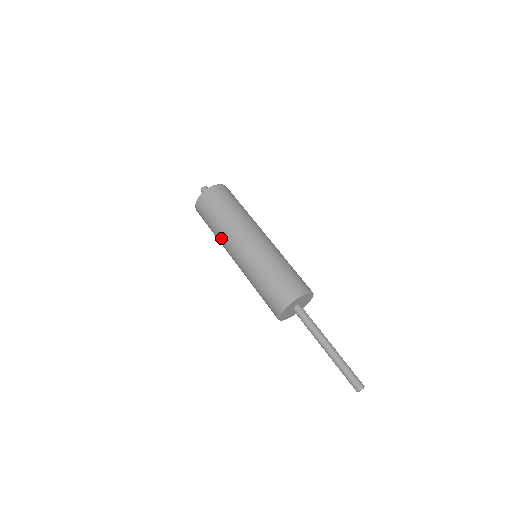
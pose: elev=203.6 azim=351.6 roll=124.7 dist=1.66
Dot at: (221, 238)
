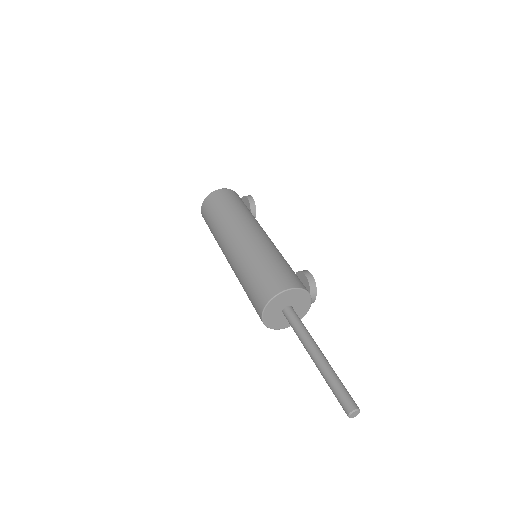
Dot at: occluded
